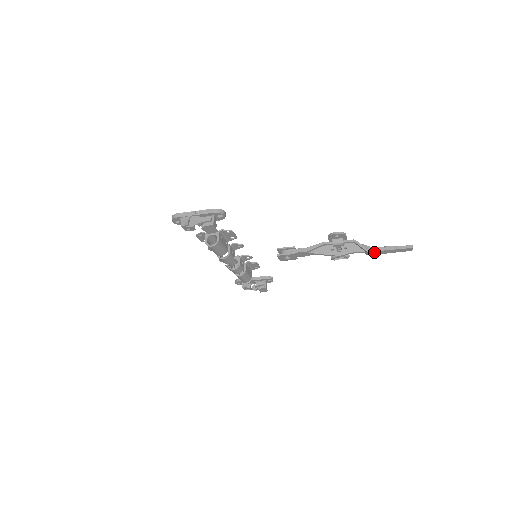
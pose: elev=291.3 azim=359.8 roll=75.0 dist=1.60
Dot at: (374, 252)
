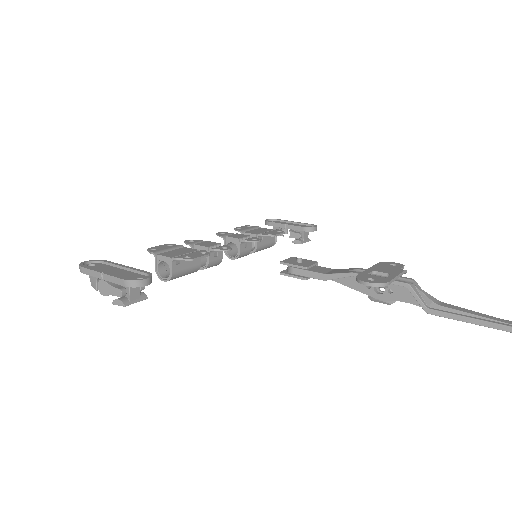
Dot at: (440, 314)
